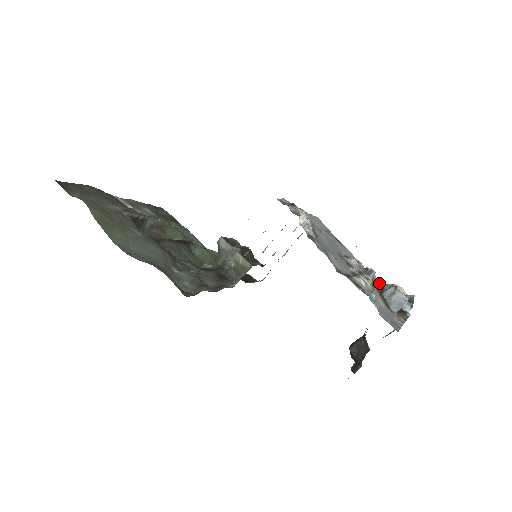
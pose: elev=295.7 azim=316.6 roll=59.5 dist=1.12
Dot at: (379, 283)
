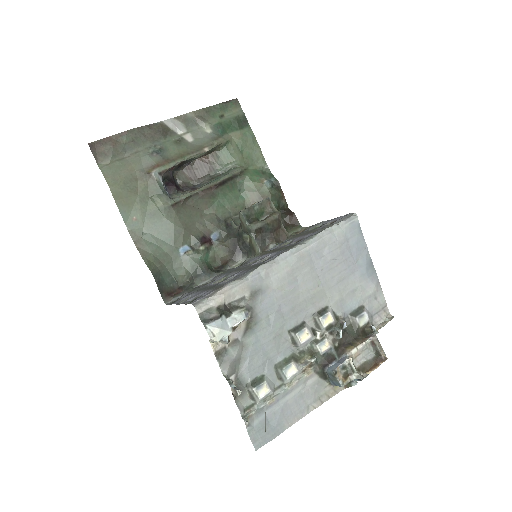
Dot at: (368, 325)
